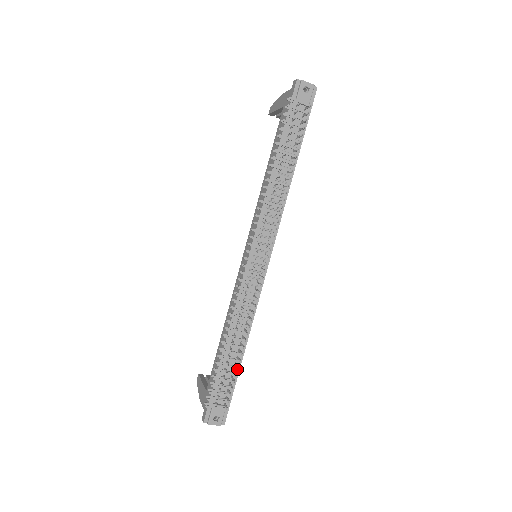
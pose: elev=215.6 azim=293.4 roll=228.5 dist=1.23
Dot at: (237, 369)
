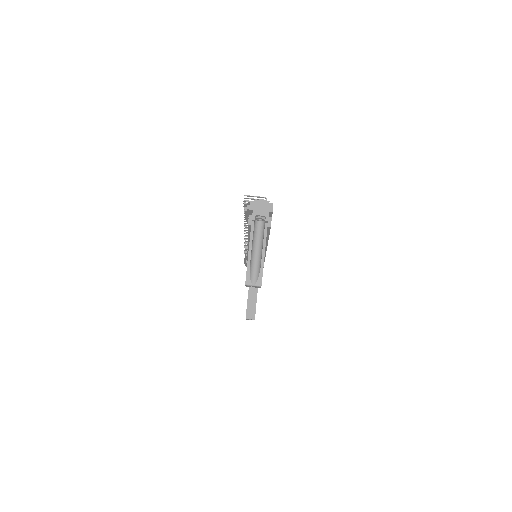
Dot at: occluded
